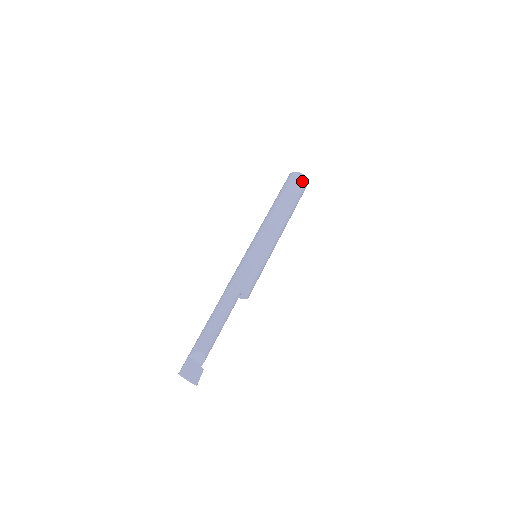
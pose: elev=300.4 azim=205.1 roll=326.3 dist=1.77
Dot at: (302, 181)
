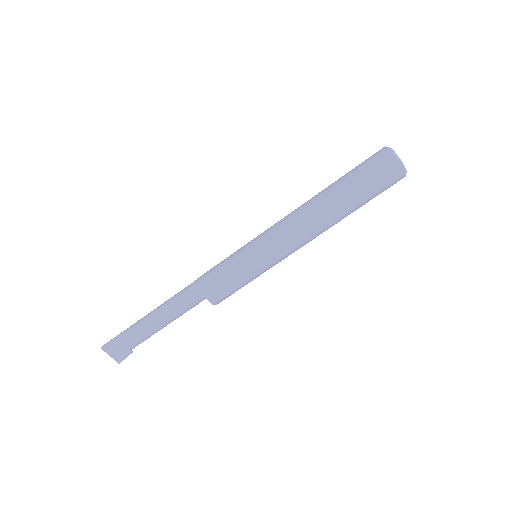
Dot at: (392, 174)
